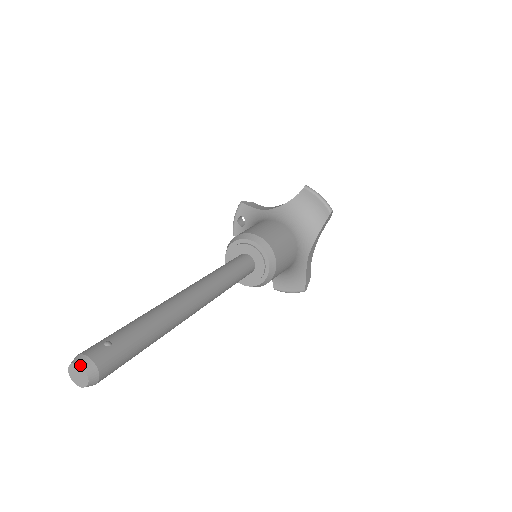
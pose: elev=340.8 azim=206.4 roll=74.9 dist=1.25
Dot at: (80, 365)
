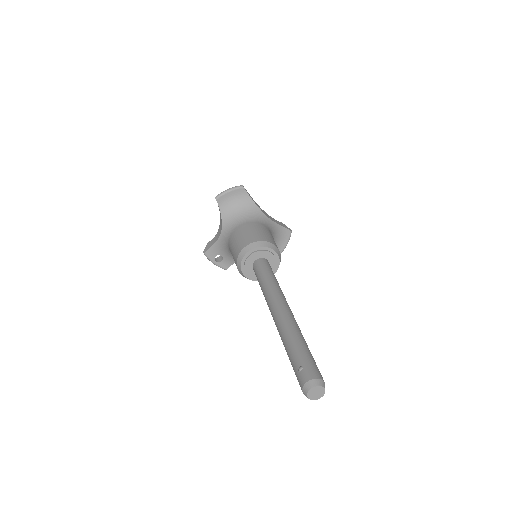
Dot at: (311, 389)
